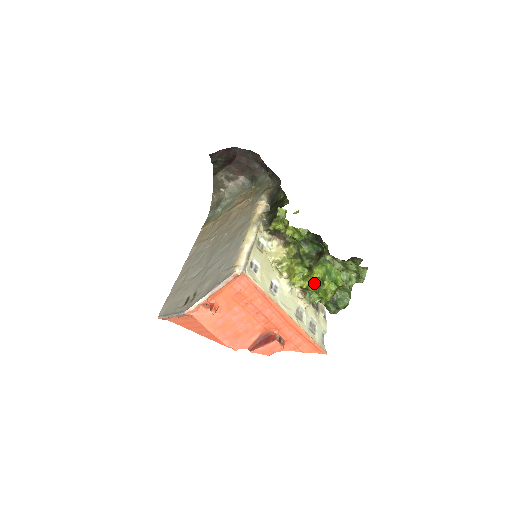
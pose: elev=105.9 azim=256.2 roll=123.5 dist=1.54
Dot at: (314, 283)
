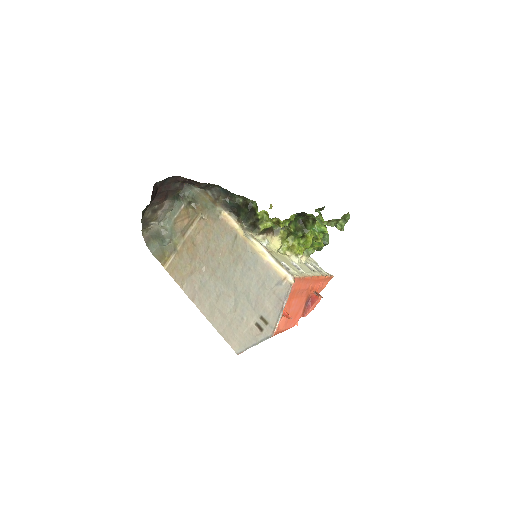
Dot at: occluded
